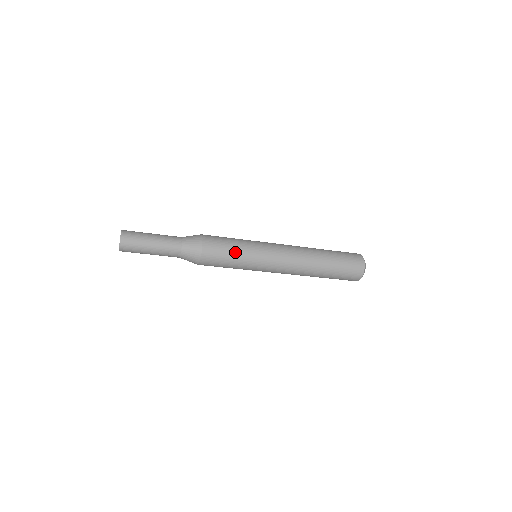
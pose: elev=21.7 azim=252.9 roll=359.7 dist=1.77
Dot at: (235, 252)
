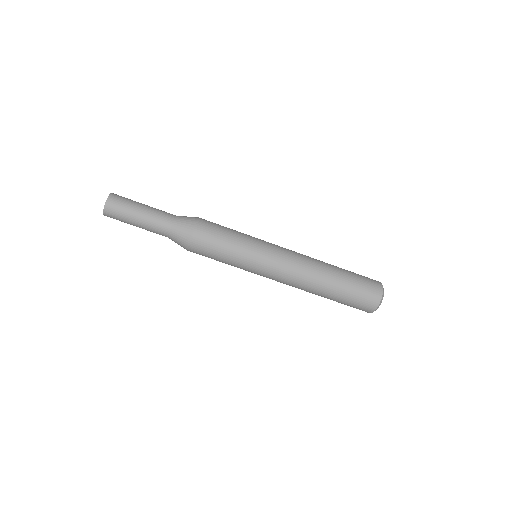
Dot at: (234, 230)
